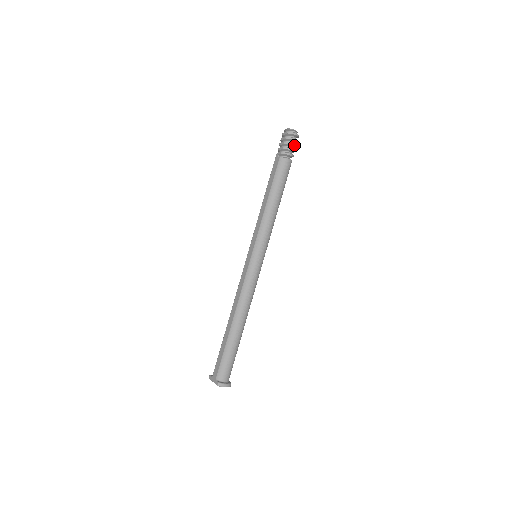
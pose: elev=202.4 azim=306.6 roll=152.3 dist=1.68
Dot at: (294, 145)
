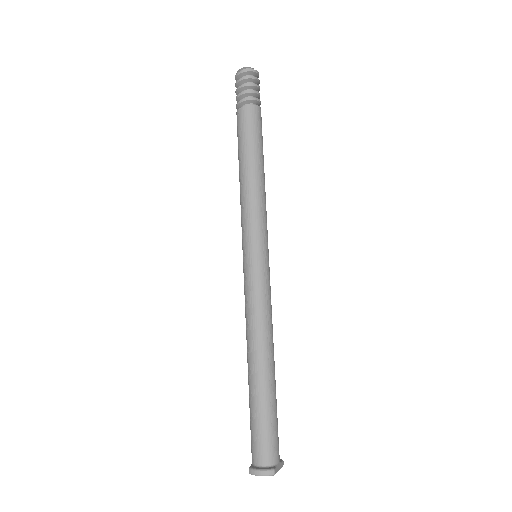
Dot at: (246, 85)
